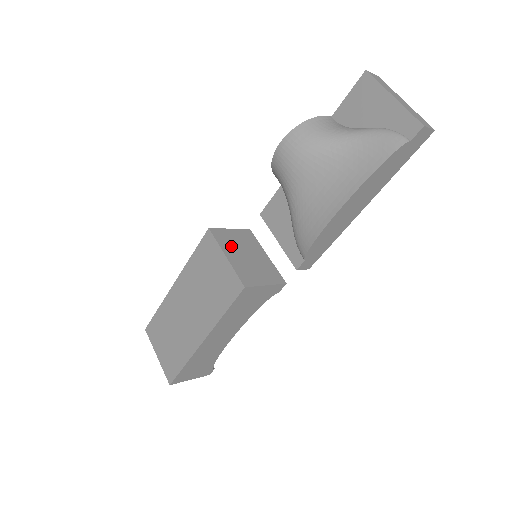
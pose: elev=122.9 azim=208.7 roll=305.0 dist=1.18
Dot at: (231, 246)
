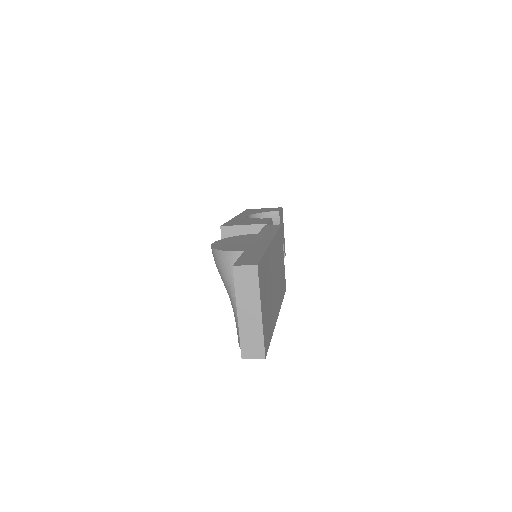
Dot at: occluded
